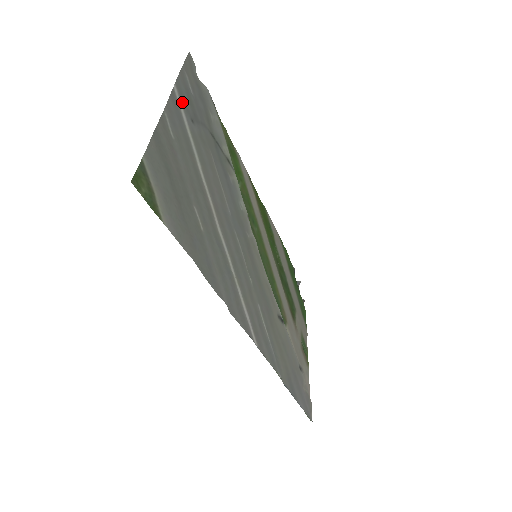
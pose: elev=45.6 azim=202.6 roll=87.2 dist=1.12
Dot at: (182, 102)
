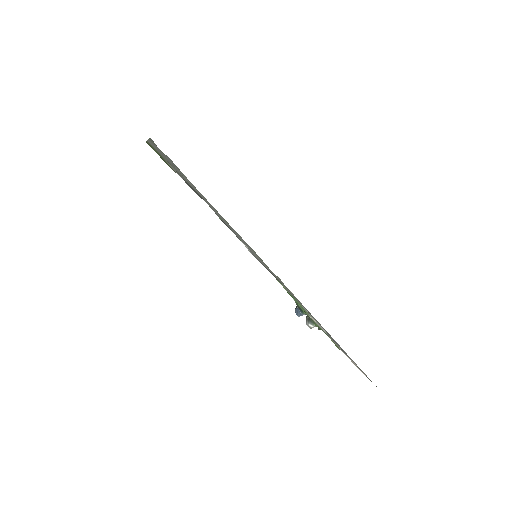
Dot at: (158, 148)
